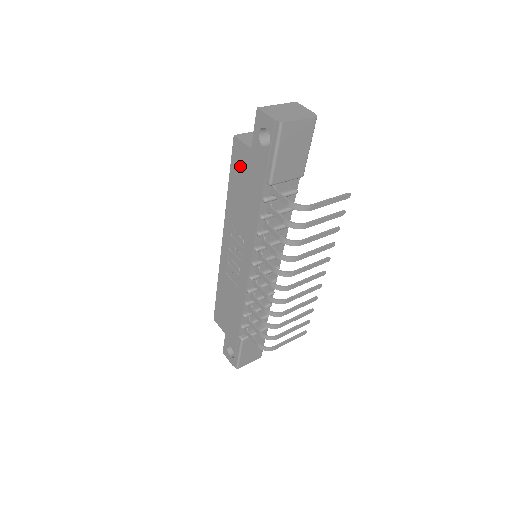
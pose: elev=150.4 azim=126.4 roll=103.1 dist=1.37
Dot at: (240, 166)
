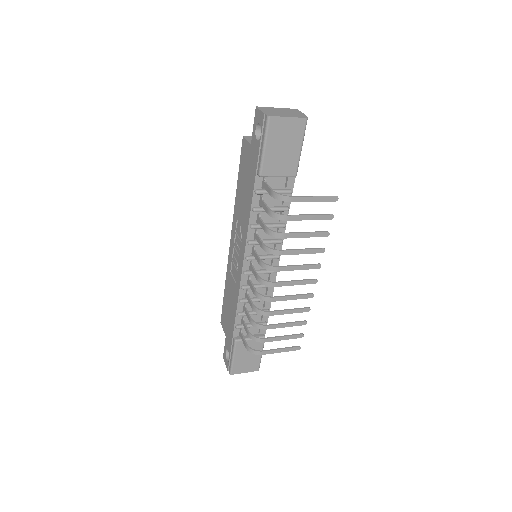
Dot at: (244, 163)
